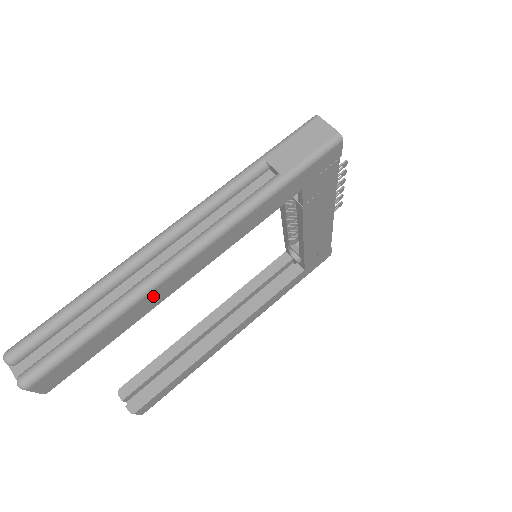
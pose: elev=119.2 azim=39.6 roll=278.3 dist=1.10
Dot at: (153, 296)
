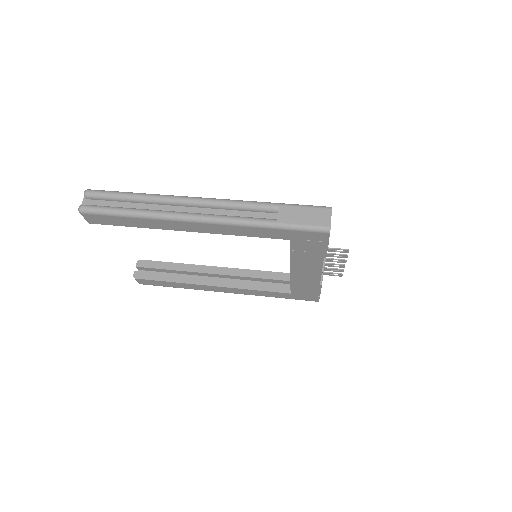
Dot at: (165, 223)
